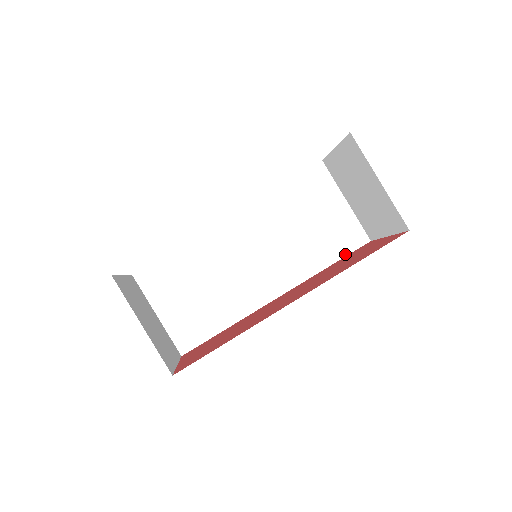
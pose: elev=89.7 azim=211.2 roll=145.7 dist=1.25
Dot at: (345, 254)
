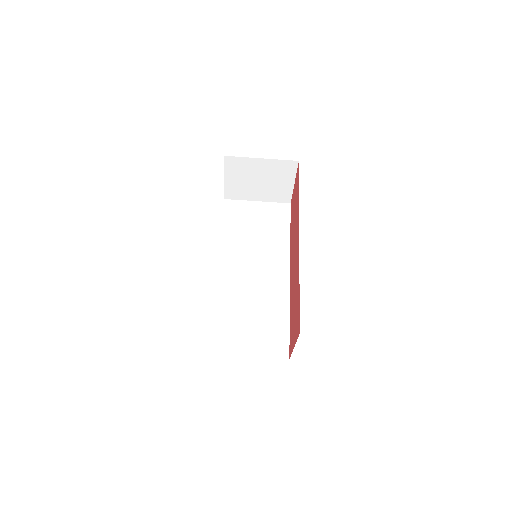
Dot at: (289, 221)
